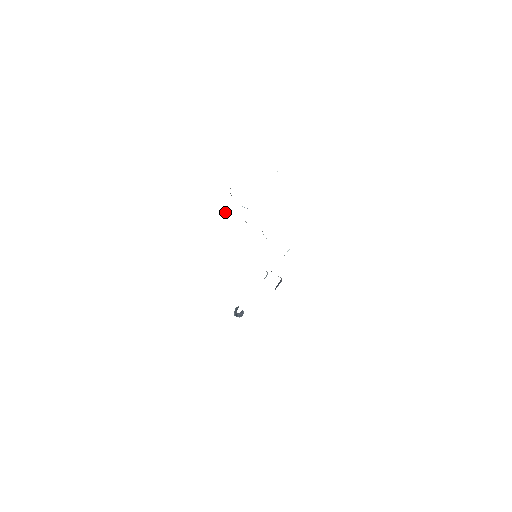
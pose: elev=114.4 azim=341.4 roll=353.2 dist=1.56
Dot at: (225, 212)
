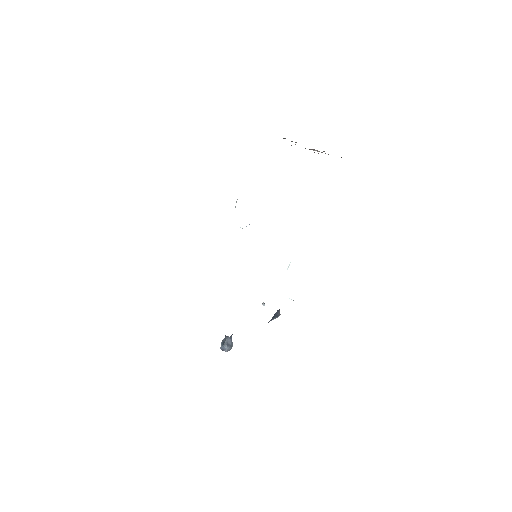
Dot at: occluded
